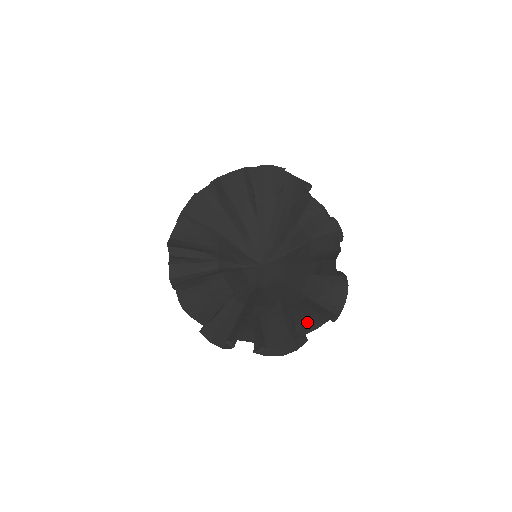
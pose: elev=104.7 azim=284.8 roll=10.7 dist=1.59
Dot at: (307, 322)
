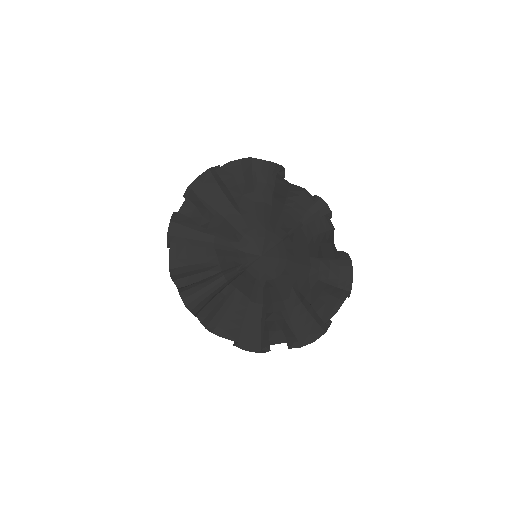
Dot at: (326, 307)
